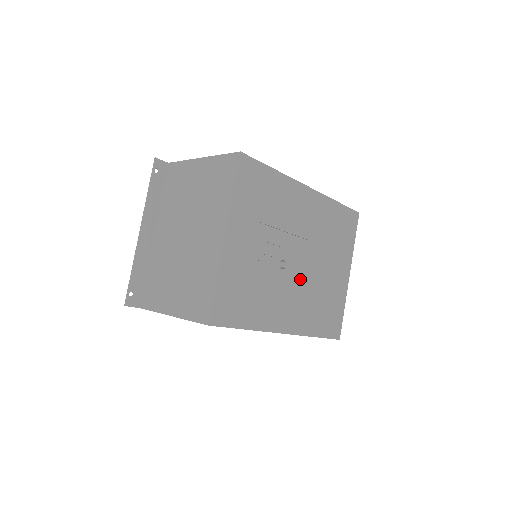
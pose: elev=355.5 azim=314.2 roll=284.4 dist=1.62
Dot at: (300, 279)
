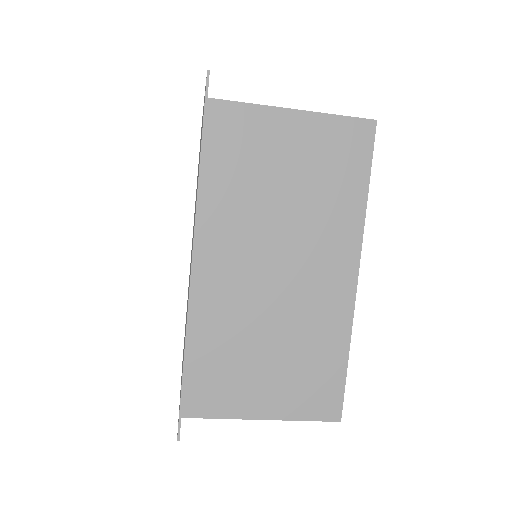
Dot at: occluded
